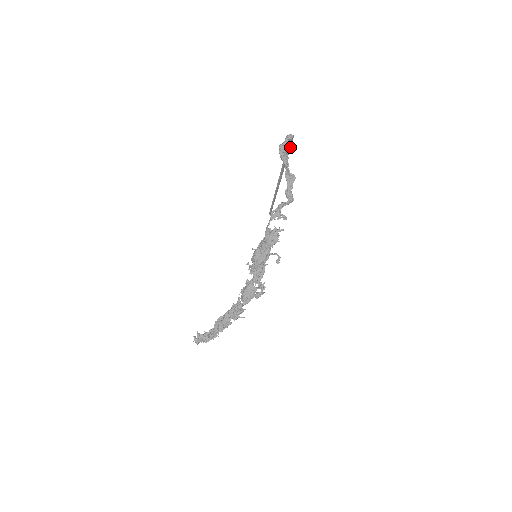
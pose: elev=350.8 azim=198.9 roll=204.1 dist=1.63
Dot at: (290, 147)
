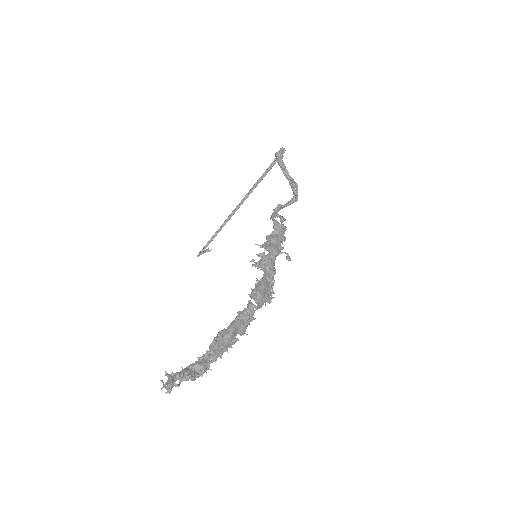
Dot at: occluded
